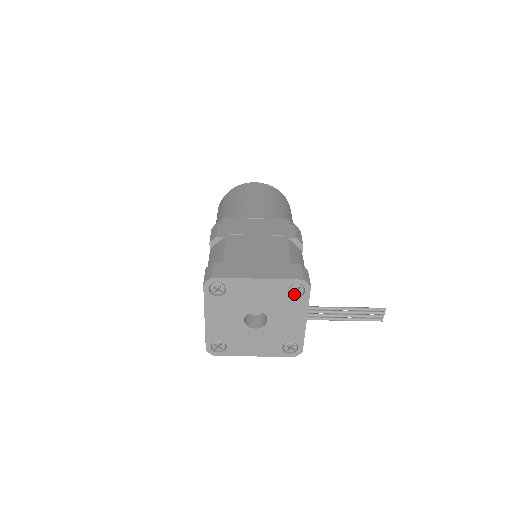
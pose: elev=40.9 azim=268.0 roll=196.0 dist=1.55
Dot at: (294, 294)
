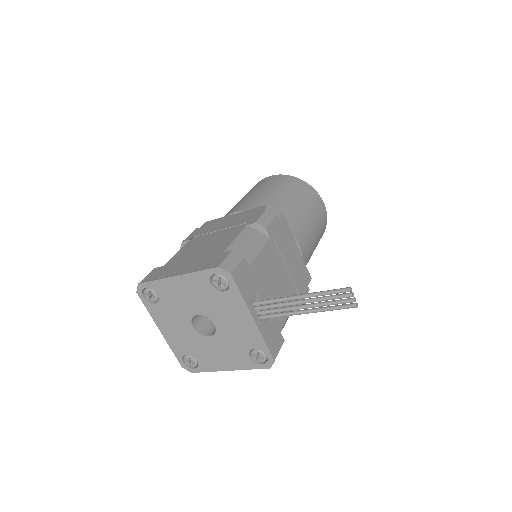
Dot at: (220, 287)
